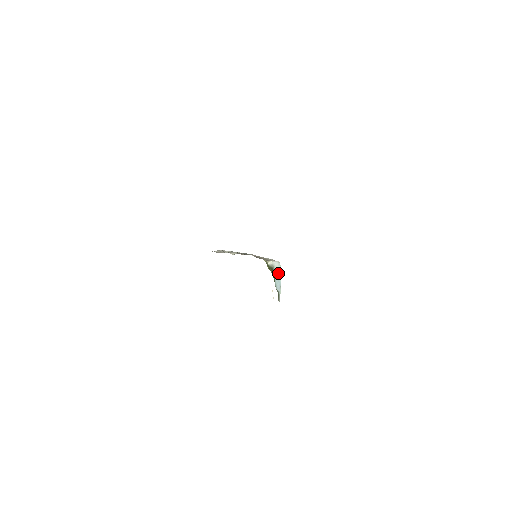
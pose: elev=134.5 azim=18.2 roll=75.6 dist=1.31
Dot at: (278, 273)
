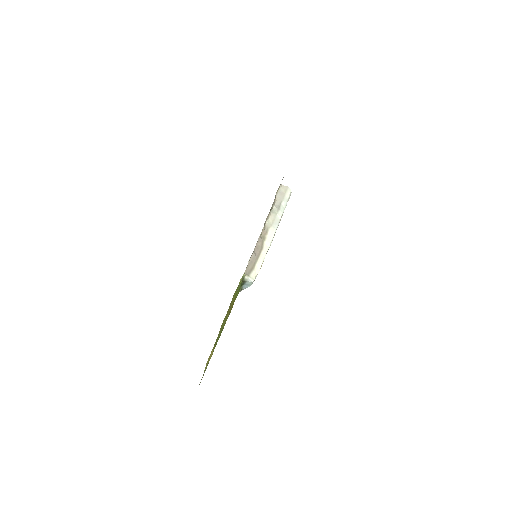
Dot at: (248, 284)
